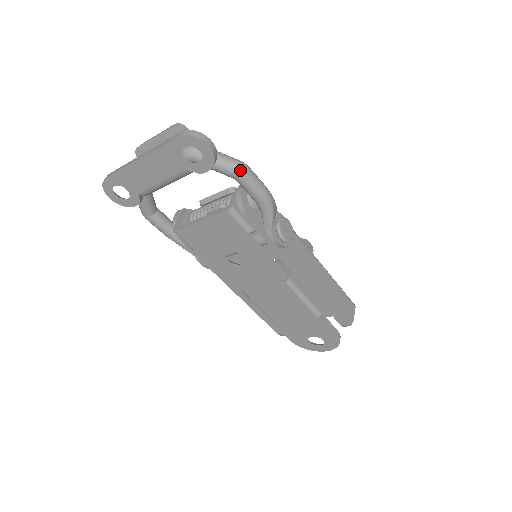
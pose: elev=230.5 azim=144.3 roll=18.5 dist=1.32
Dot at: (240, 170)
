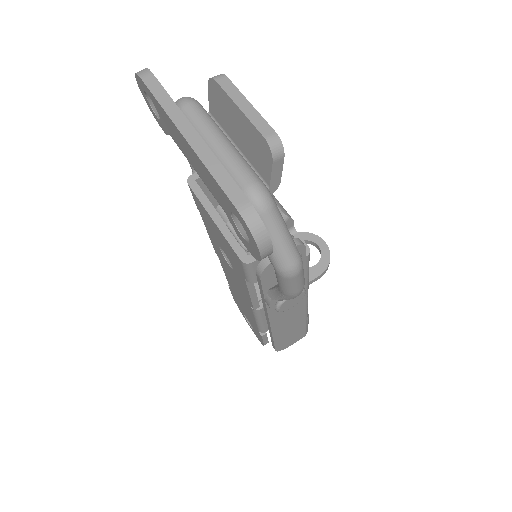
Dot at: (285, 272)
